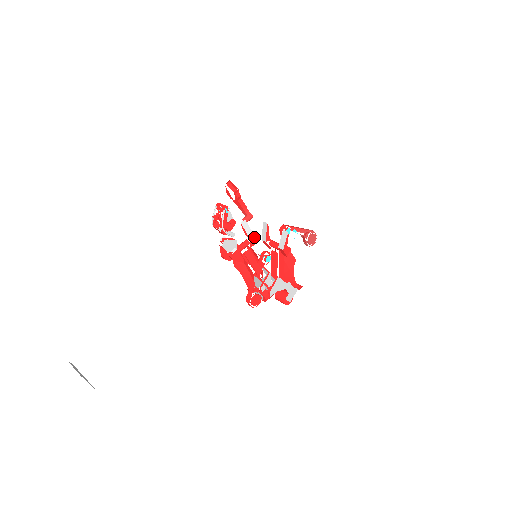
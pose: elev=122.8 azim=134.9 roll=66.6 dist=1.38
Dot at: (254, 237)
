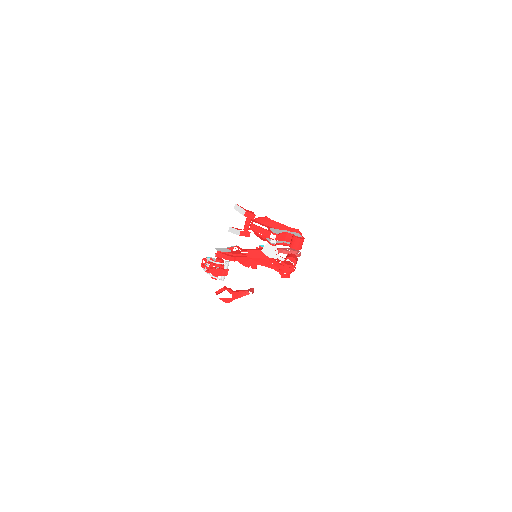
Dot at: (238, 246)
